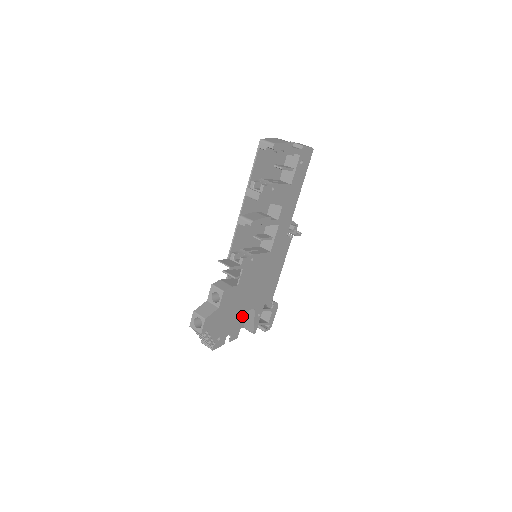
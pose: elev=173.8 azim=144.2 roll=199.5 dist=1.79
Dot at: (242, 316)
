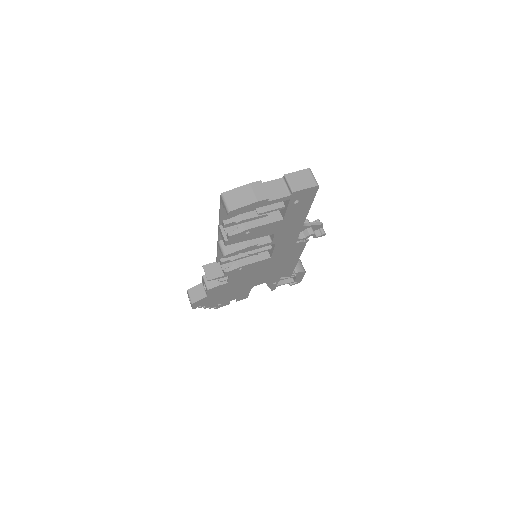
Dot at: (247, 290)
